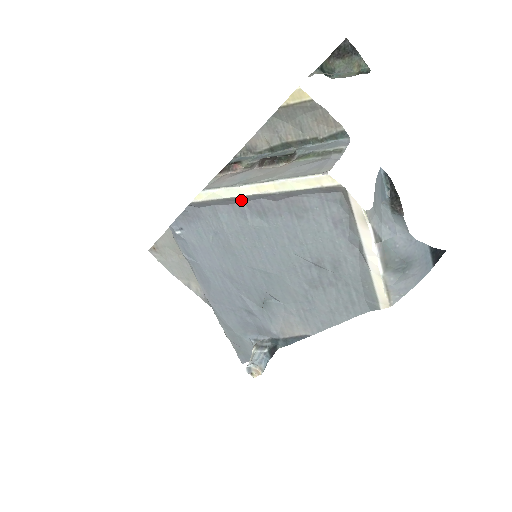
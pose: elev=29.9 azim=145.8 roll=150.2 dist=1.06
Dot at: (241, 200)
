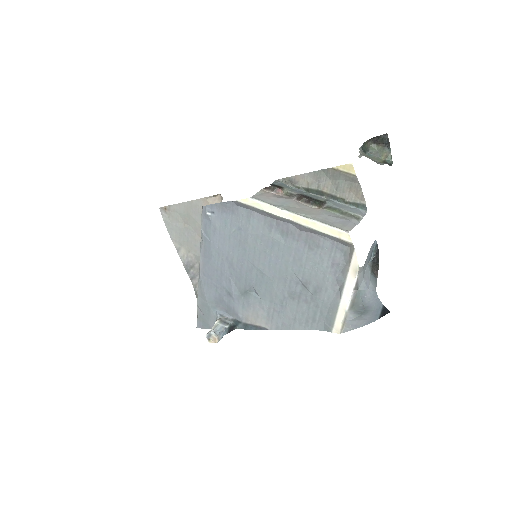
Dot at: (275, 217)
